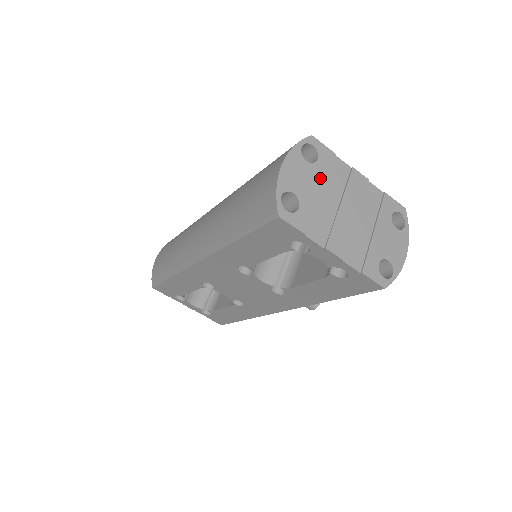
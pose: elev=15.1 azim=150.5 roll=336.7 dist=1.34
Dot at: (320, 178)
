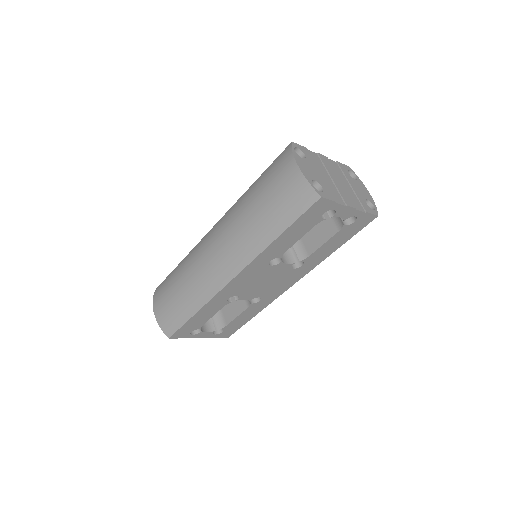
Dot at: (314, 166)
